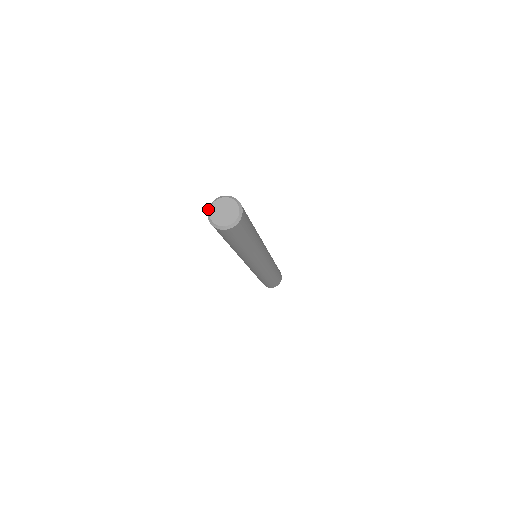
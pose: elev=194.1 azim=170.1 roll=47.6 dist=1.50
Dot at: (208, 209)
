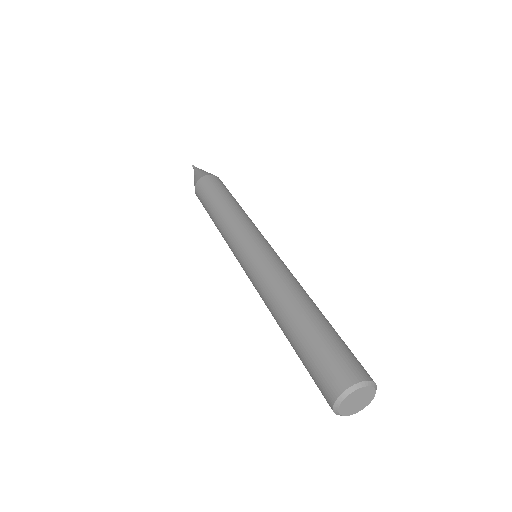
Dot at: (334, 410)
